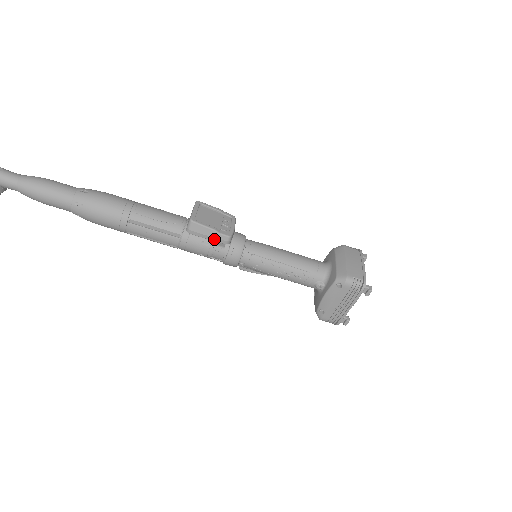
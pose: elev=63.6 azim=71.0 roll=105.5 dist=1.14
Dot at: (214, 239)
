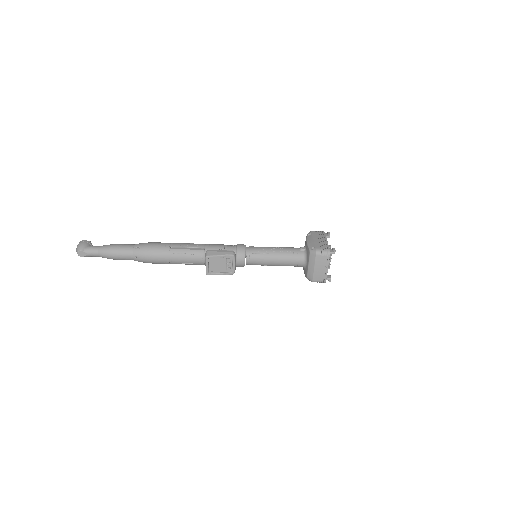
Dot at: occluded
